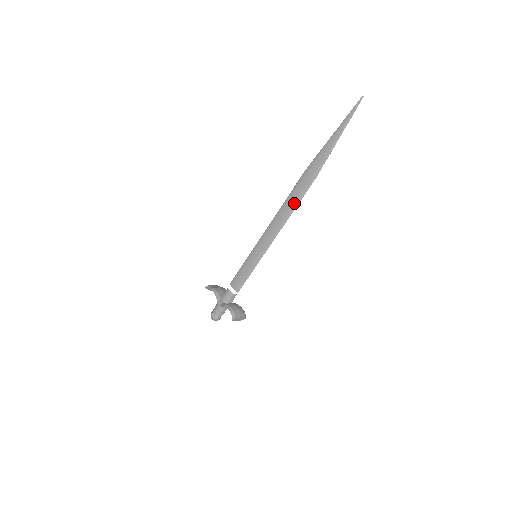
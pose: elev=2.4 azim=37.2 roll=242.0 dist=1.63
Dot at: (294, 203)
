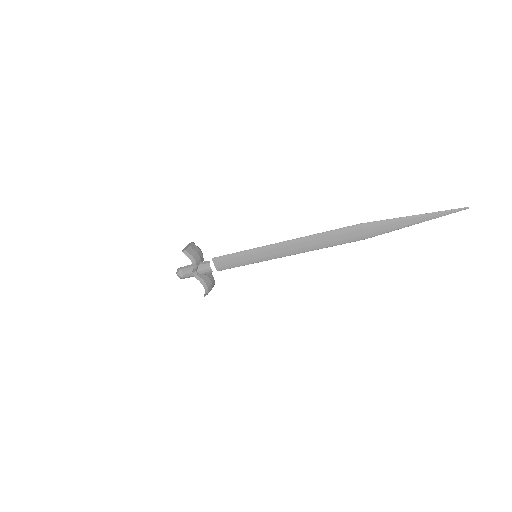
Dot at: (327, 244)
